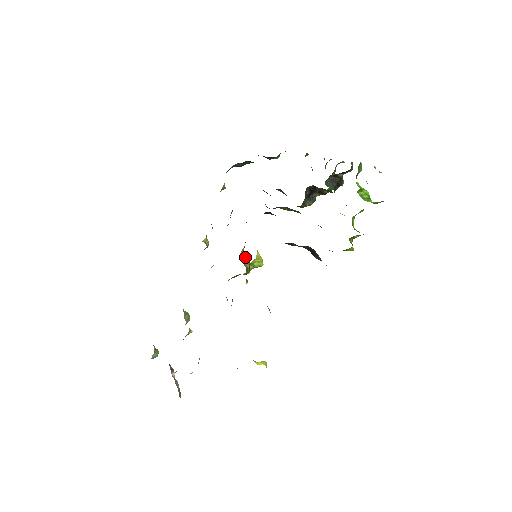
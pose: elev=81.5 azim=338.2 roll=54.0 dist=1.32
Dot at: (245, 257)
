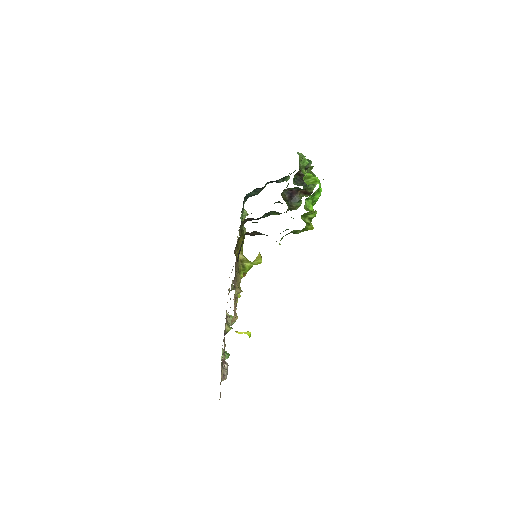
Dot at: (244, 258)
